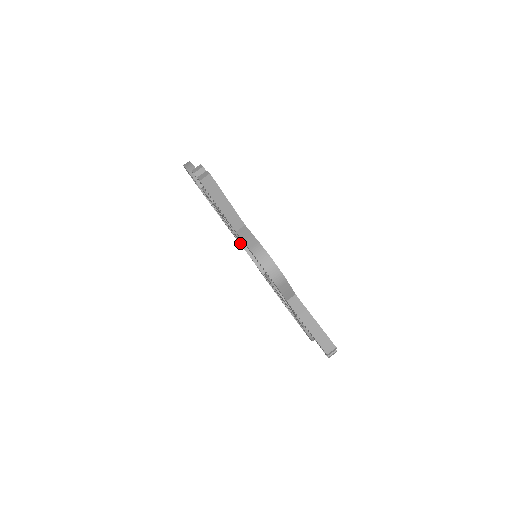
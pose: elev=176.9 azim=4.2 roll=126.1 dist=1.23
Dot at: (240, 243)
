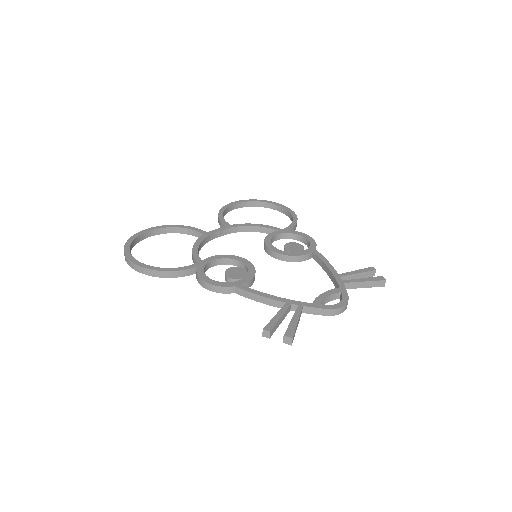
Dot at: occluded
